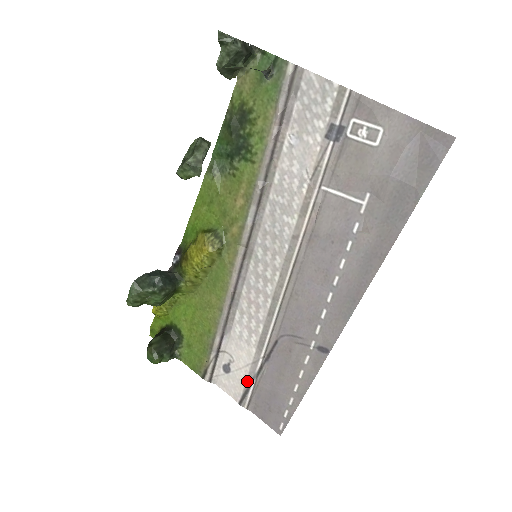
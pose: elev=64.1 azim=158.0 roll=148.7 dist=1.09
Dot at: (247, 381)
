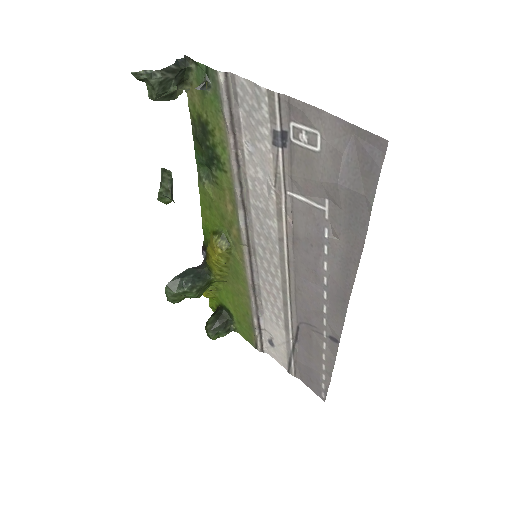
Dot at: (287, 355)
